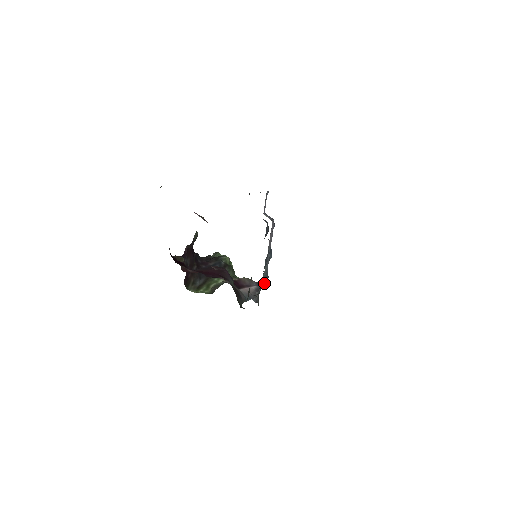
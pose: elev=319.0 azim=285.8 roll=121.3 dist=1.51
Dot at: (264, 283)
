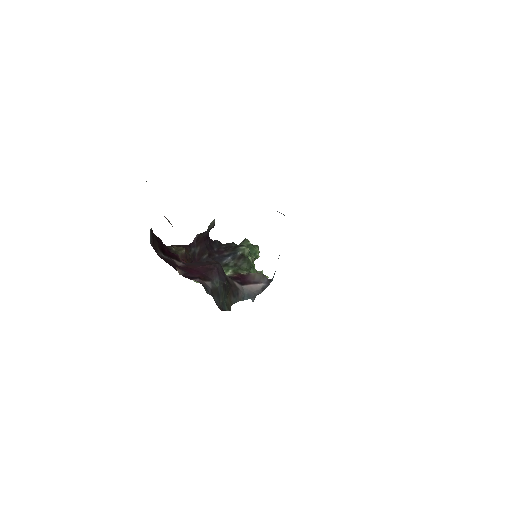
Dot at: occluded
